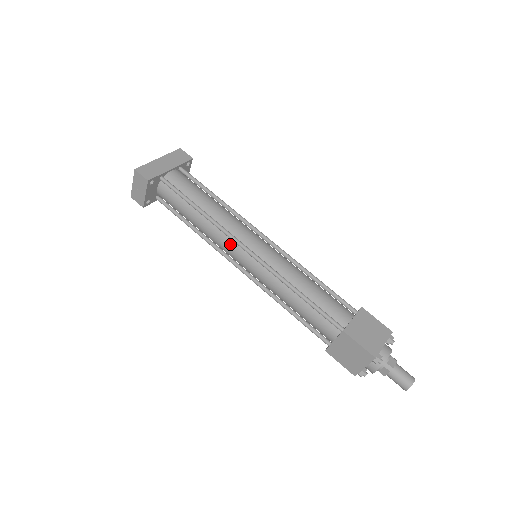
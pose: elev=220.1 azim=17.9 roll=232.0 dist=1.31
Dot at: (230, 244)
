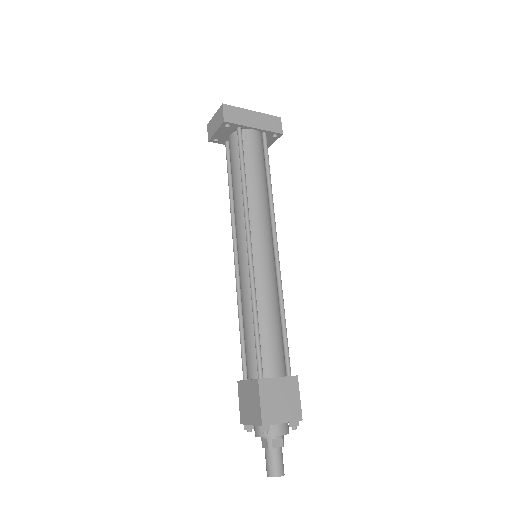
Dot at: (242, 228)
